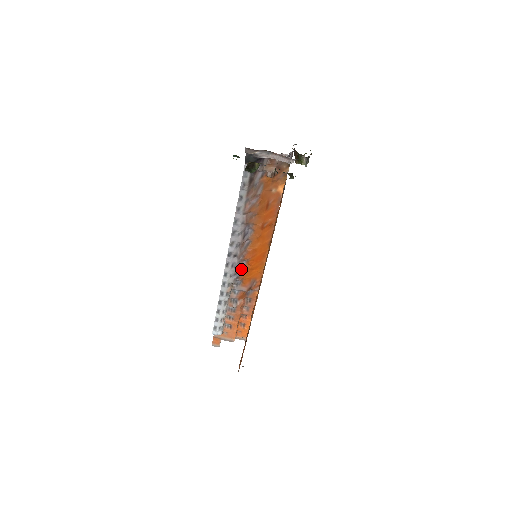
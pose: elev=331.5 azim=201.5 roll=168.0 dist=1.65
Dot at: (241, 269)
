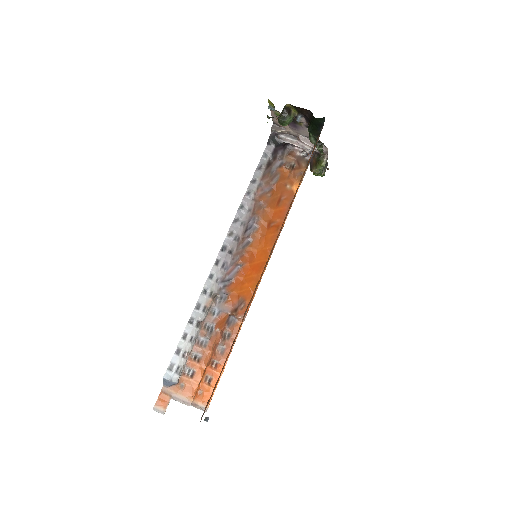
Dot at: (231, 276)
